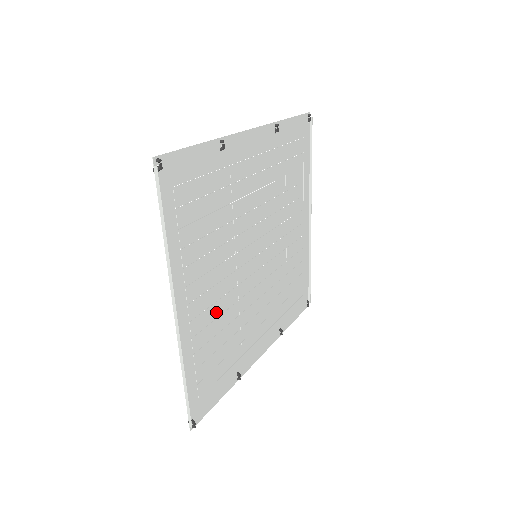
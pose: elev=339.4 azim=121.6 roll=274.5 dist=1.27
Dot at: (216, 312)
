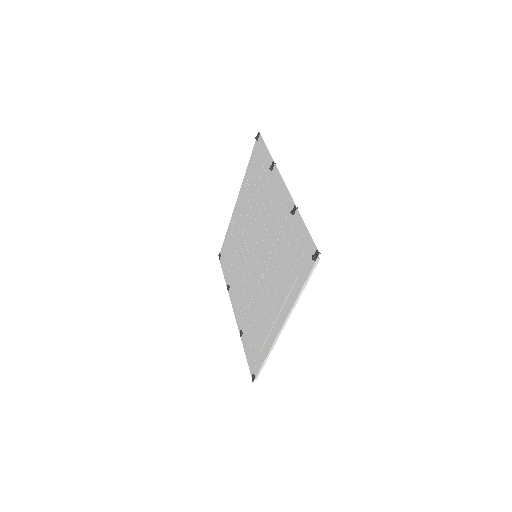
Dot at: (263, 308)
